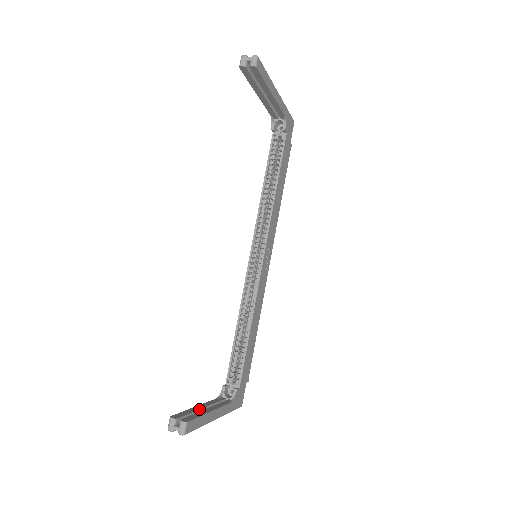
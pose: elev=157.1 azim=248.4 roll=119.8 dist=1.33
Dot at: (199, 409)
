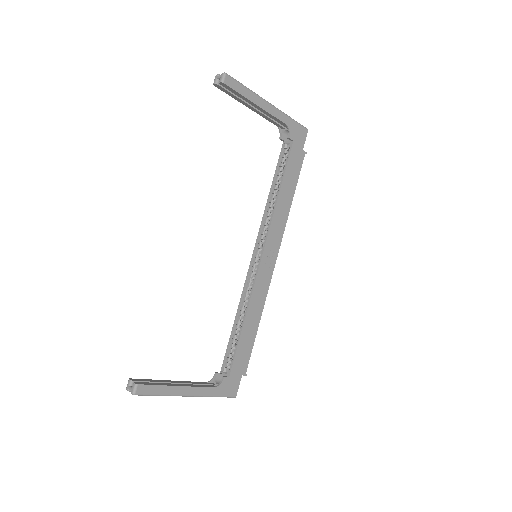
Dot at: (169, 382)
